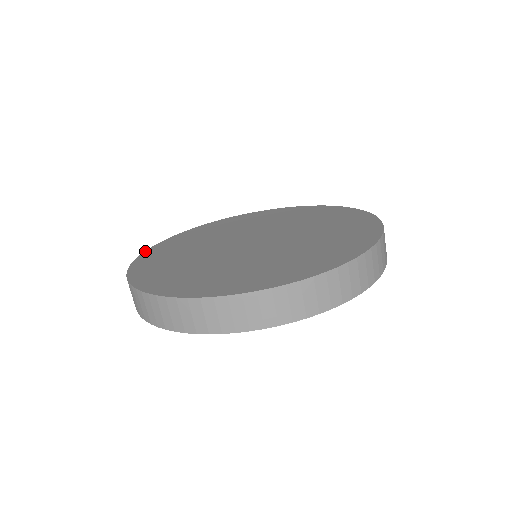
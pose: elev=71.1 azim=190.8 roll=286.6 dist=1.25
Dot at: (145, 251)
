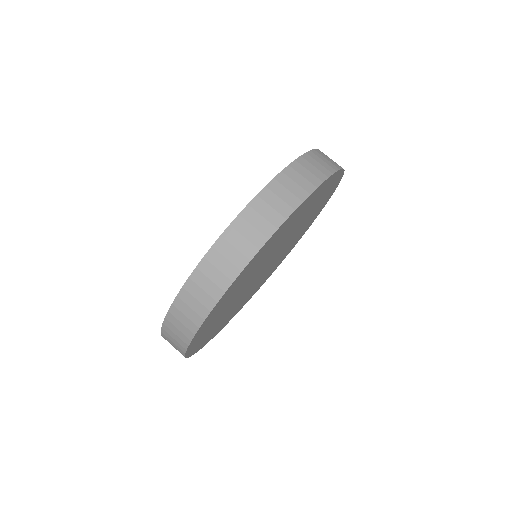
Dot at: (161, 332)
